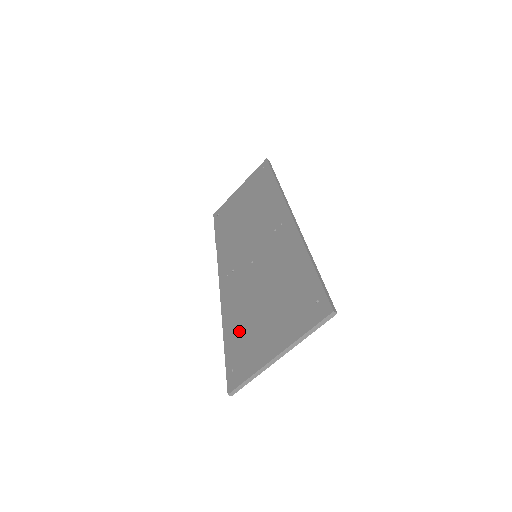
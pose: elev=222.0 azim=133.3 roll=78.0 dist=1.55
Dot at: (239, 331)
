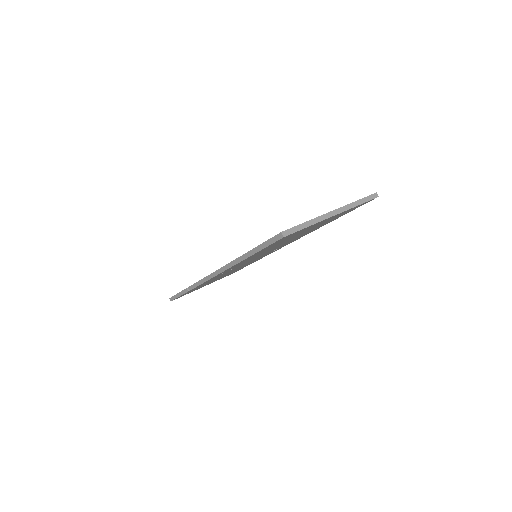
Dot at: occluded
